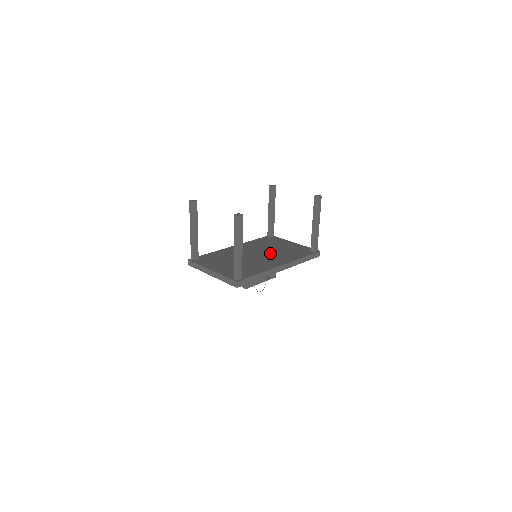
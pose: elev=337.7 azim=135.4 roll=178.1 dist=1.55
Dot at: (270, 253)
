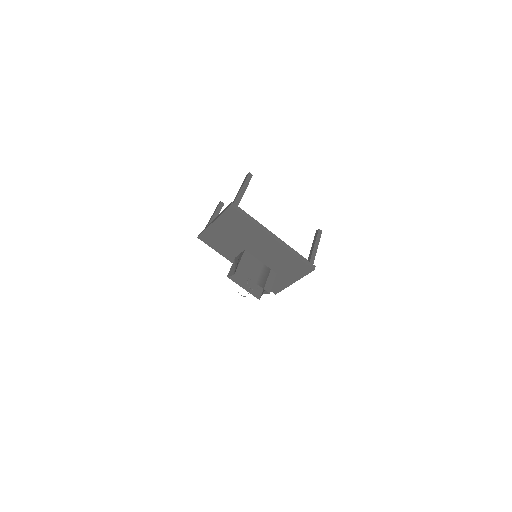
Dot at: occluded
